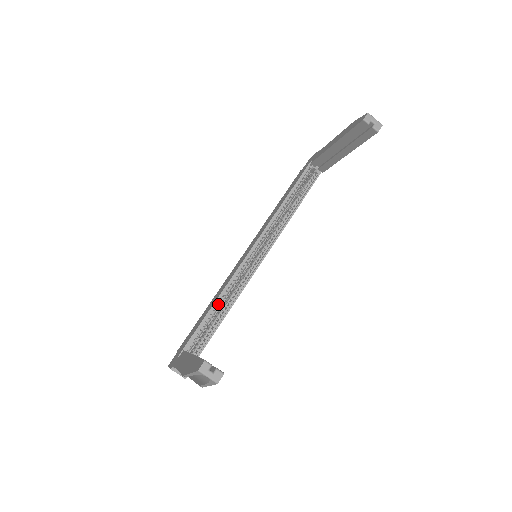
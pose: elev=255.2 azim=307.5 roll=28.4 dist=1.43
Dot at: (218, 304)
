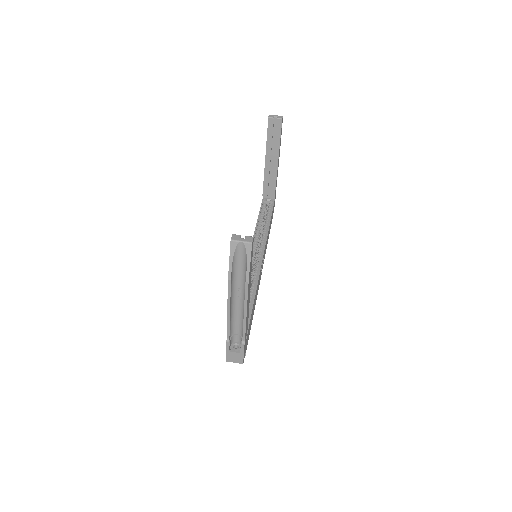
Dot at: occluded
